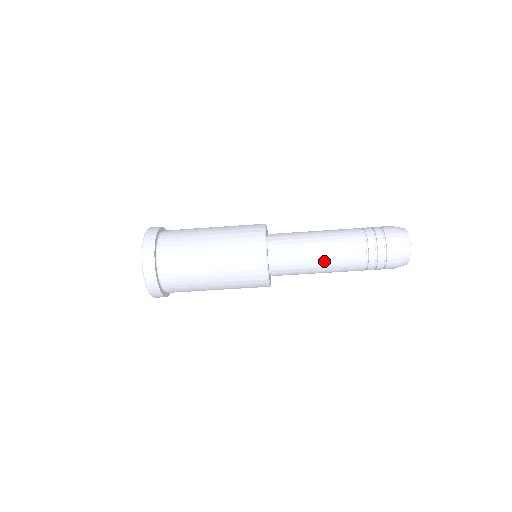
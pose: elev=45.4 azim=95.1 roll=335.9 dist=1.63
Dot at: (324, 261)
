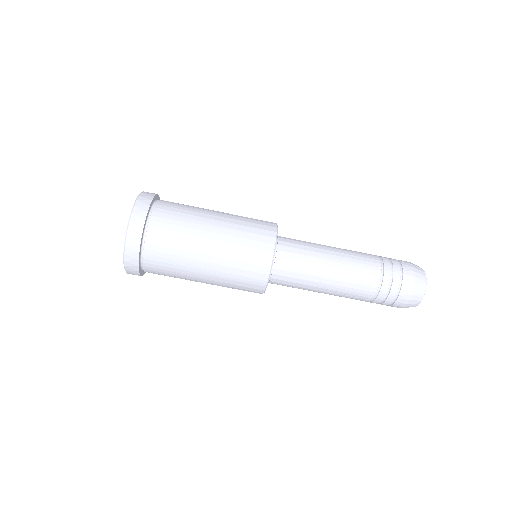
Dot at: (336, 254)
